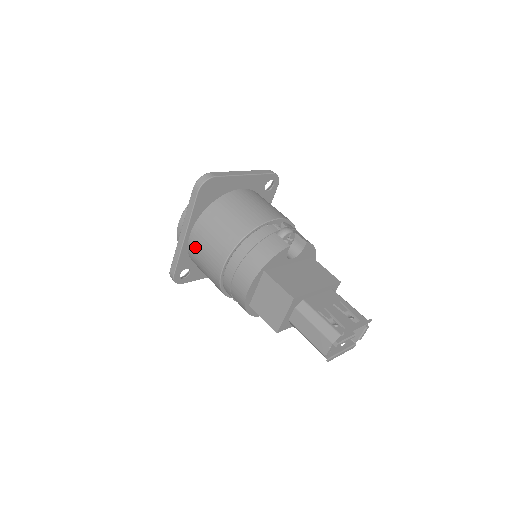
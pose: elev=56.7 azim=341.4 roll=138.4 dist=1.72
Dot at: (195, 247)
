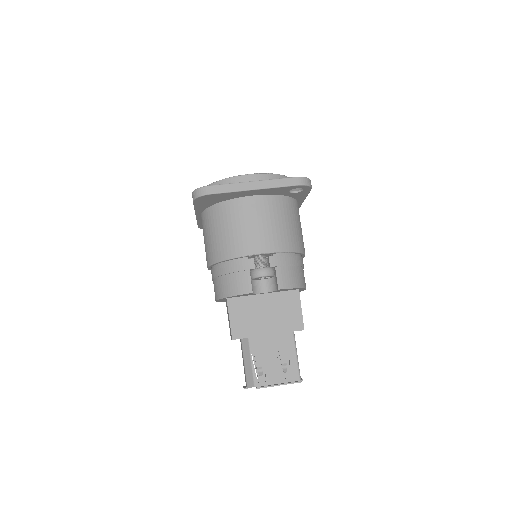
Dot at: occluded
